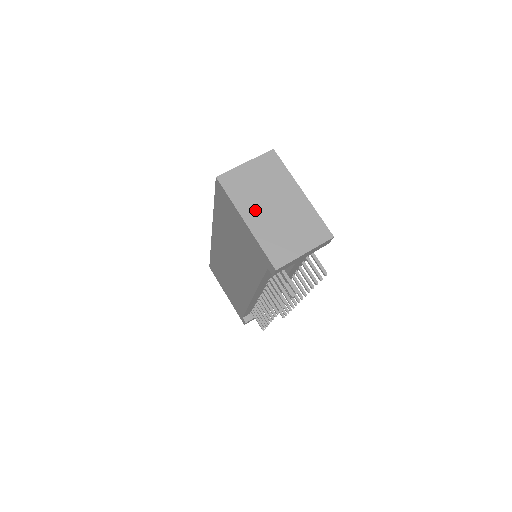
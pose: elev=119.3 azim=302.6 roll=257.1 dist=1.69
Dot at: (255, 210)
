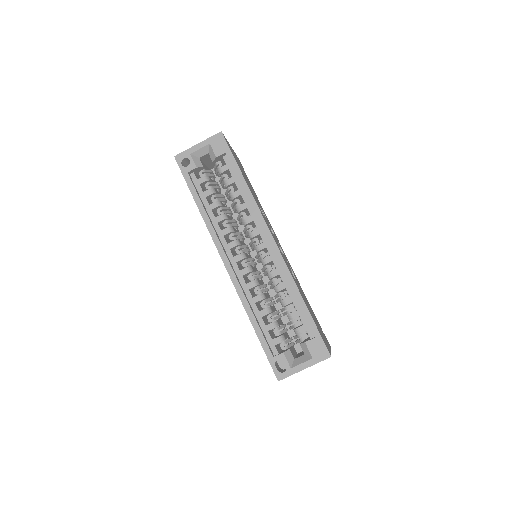
Dot at: occluded
